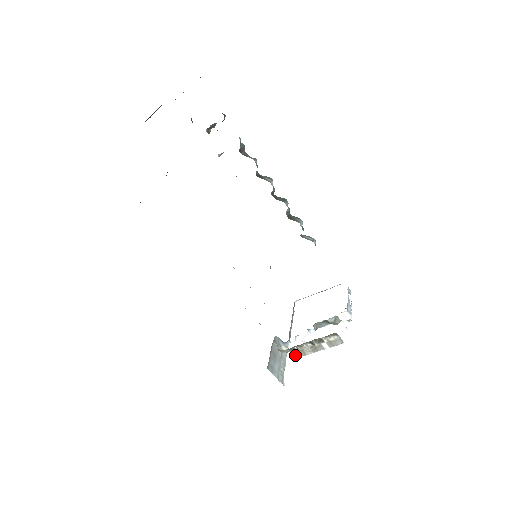
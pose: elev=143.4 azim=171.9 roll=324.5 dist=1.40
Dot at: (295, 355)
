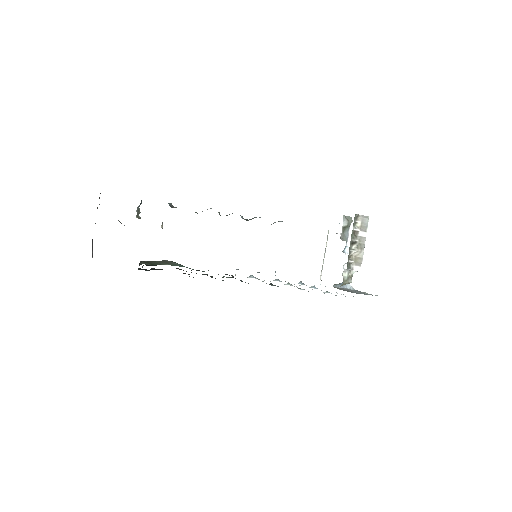
Dot at: (357, 268)
